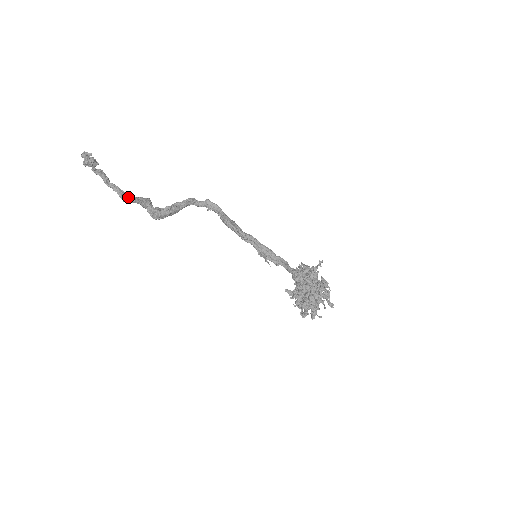
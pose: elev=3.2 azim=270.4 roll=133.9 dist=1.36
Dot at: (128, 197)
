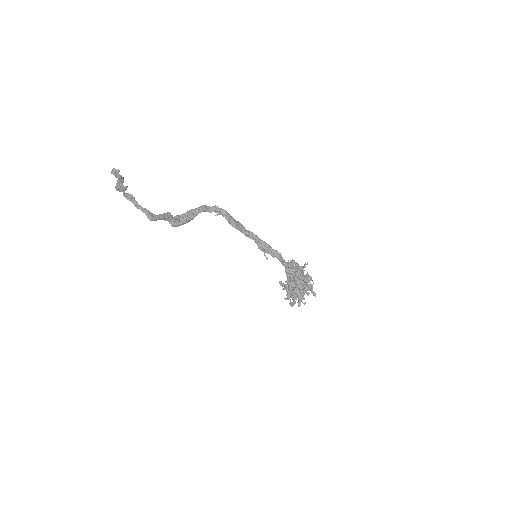
Dot at: (154, 216)
